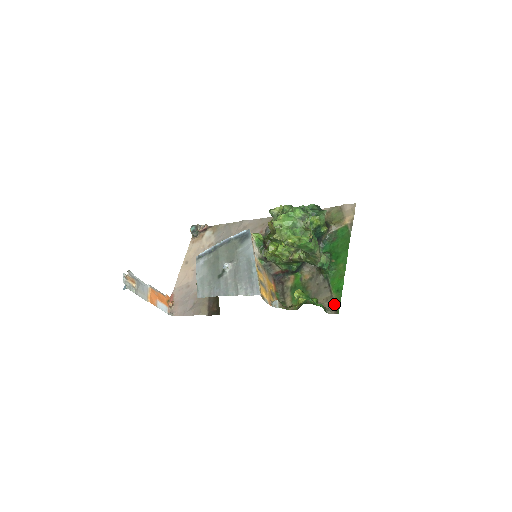
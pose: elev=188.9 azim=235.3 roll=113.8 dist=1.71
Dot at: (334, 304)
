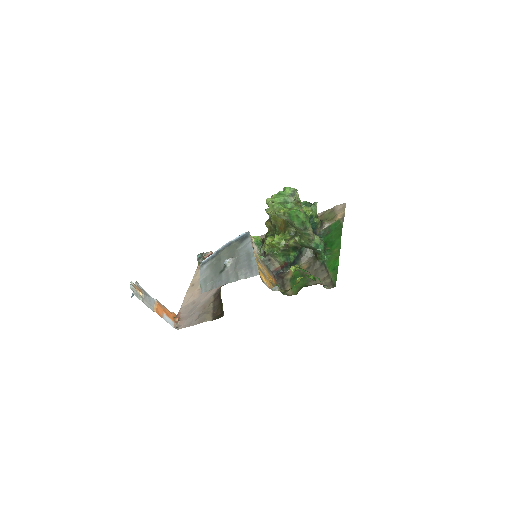
Dot at: (331, 280)
